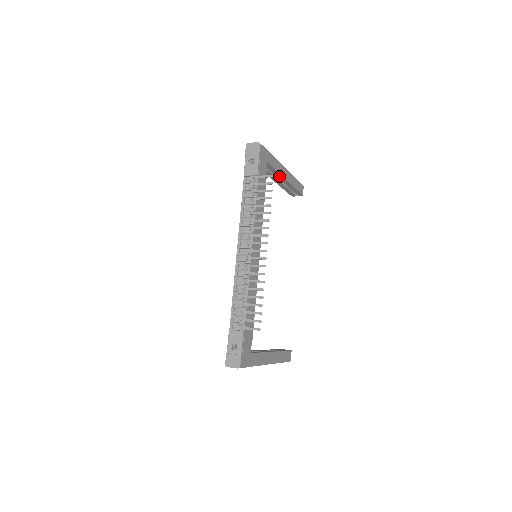
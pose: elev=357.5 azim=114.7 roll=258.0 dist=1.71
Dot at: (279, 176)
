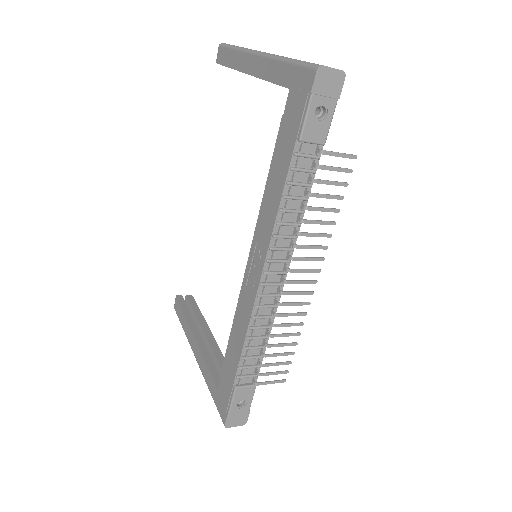
Dot at: occluded
